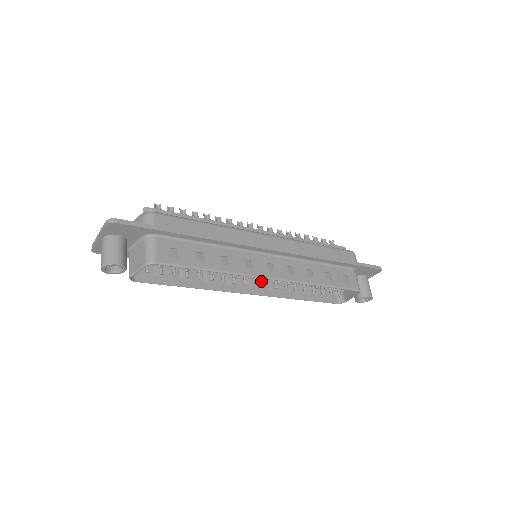
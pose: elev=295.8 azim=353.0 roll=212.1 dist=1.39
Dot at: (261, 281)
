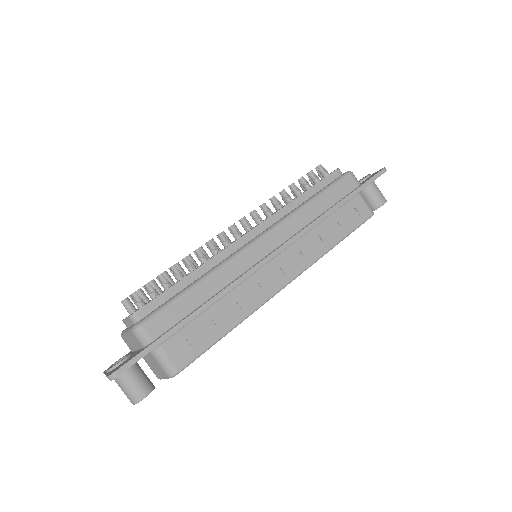
Dot at: occluded
